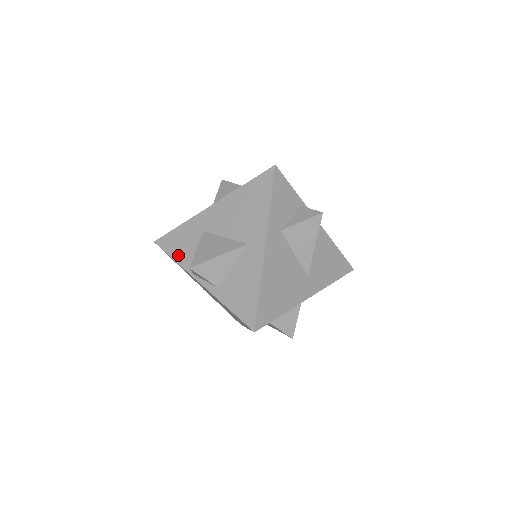
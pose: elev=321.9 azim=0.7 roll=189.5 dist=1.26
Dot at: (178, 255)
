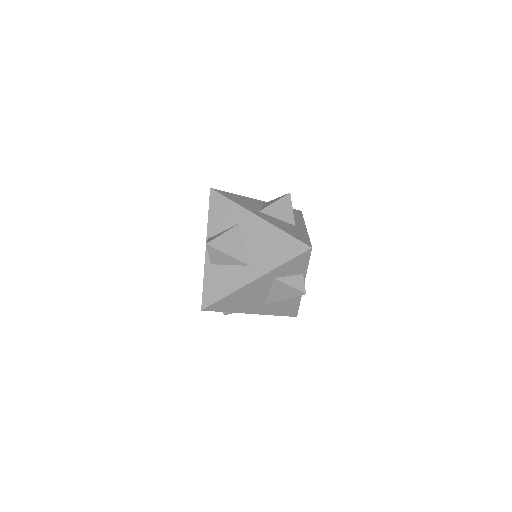
Dot at: (213, 216)
